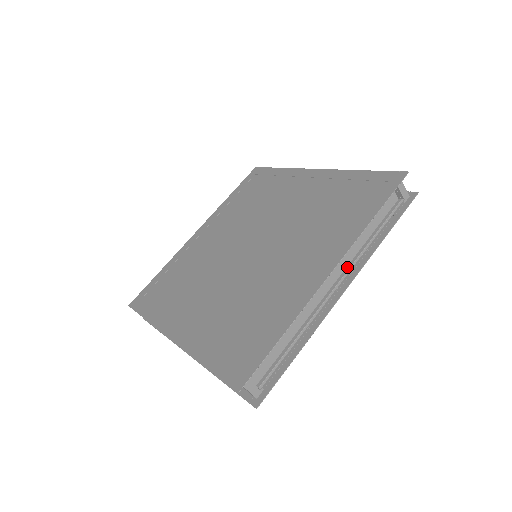
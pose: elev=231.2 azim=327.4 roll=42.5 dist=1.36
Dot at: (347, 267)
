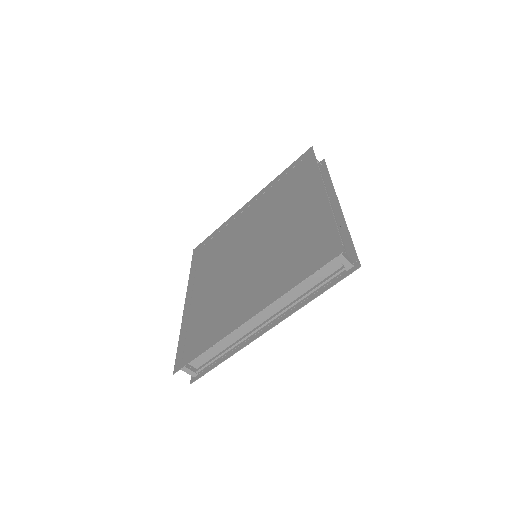
Dot at: (279, 311)
